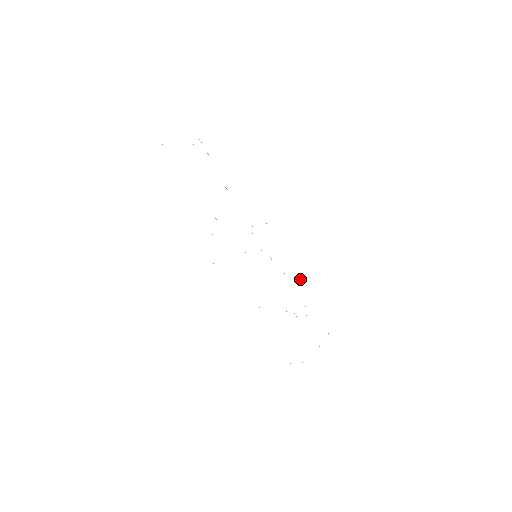
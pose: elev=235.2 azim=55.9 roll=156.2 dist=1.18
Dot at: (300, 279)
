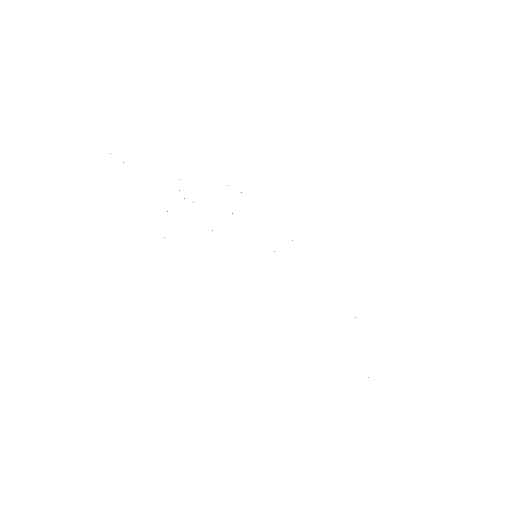
Dot at: occluded
